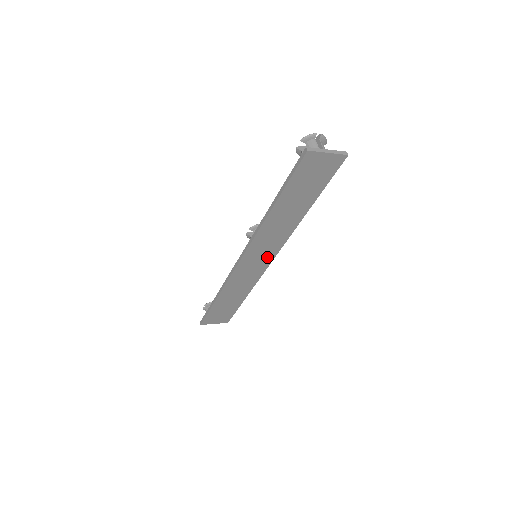
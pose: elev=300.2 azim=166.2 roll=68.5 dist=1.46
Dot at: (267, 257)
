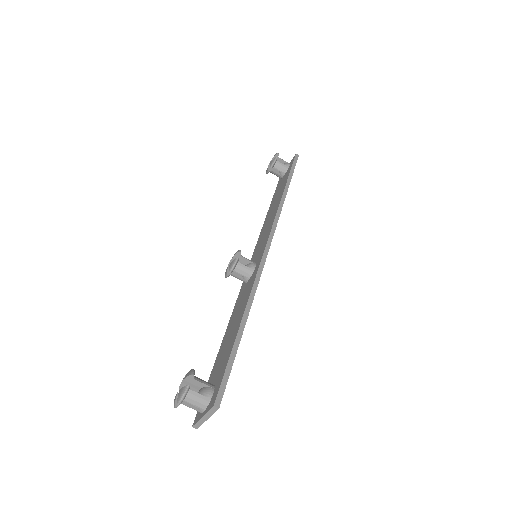
Dot at: occluded
